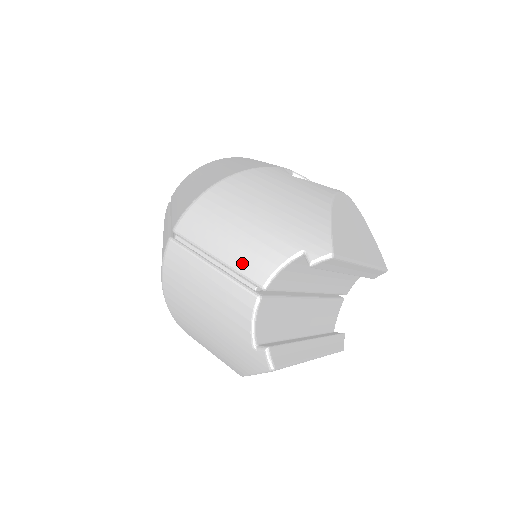
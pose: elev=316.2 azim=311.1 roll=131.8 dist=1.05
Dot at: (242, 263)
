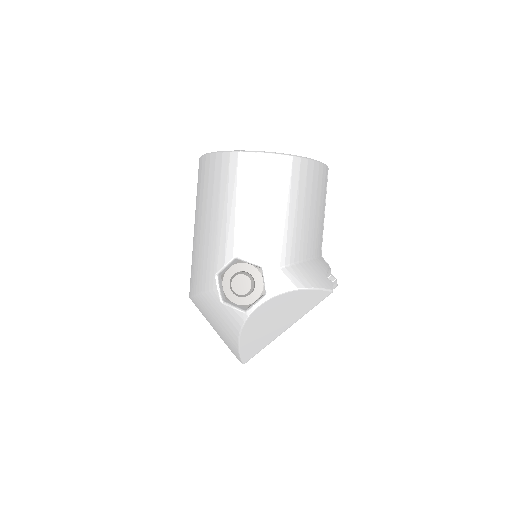
Dot at: occluded
